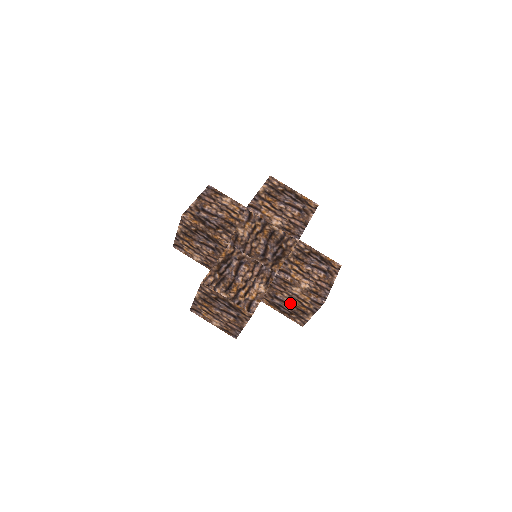
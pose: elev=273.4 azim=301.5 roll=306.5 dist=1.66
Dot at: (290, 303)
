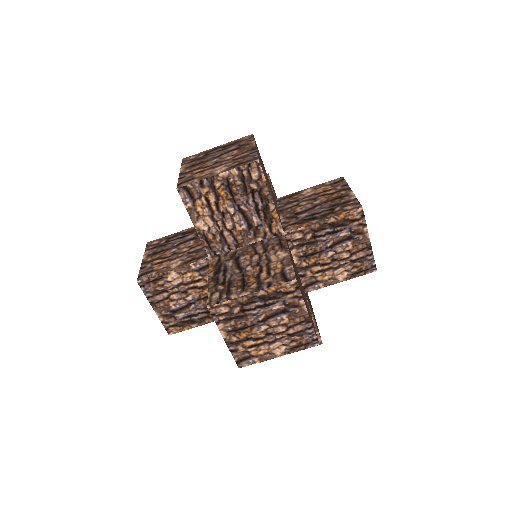
Dot at: occluded
